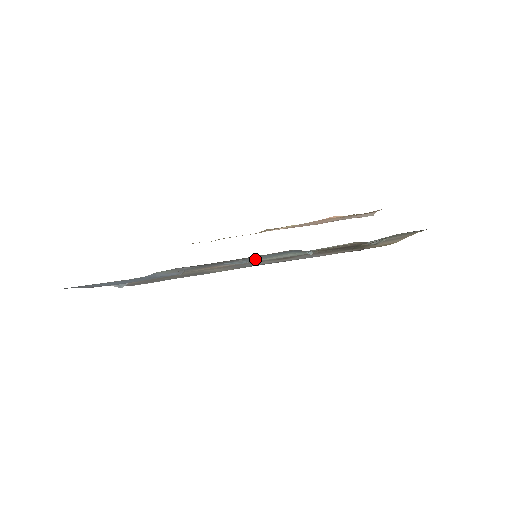
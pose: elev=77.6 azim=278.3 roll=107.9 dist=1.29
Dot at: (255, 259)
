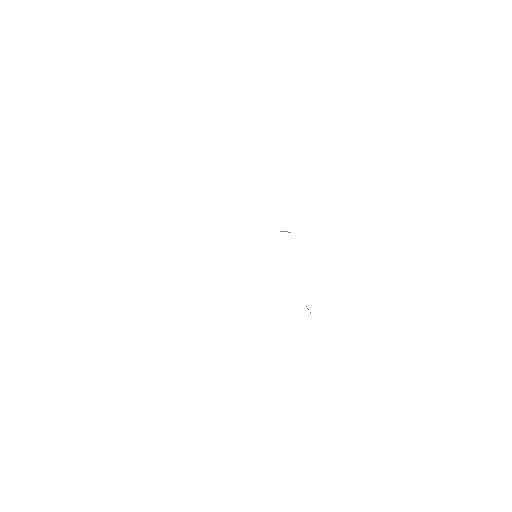
Dot at: occluded
